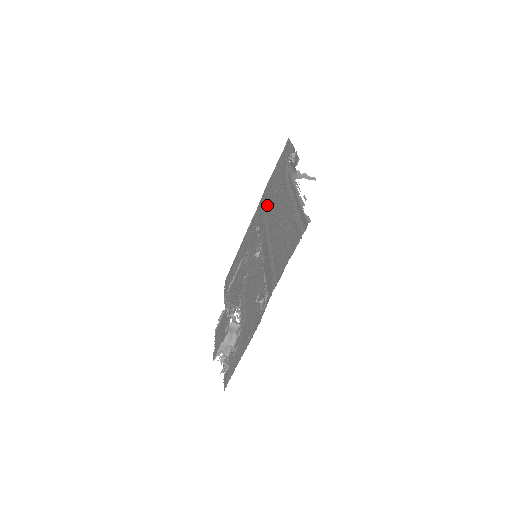
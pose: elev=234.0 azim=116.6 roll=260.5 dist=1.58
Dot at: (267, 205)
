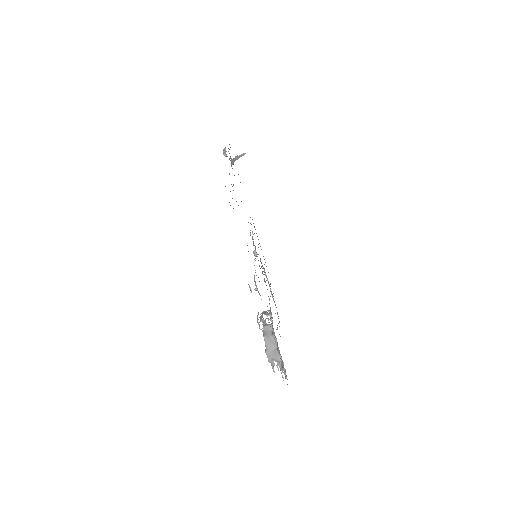
Dot at: occluded
